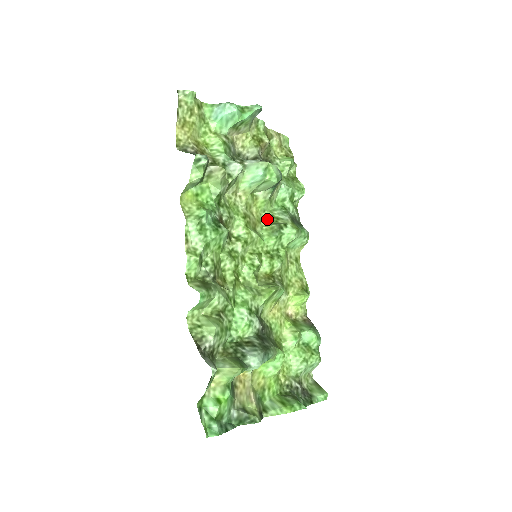
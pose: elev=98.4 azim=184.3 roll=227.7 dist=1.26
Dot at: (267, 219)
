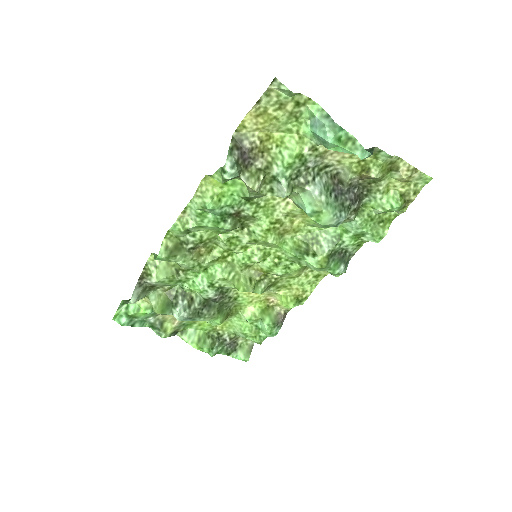
Dot at: (308, 234)
